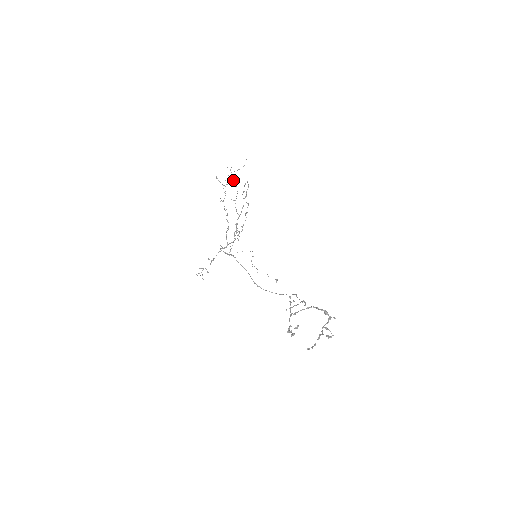
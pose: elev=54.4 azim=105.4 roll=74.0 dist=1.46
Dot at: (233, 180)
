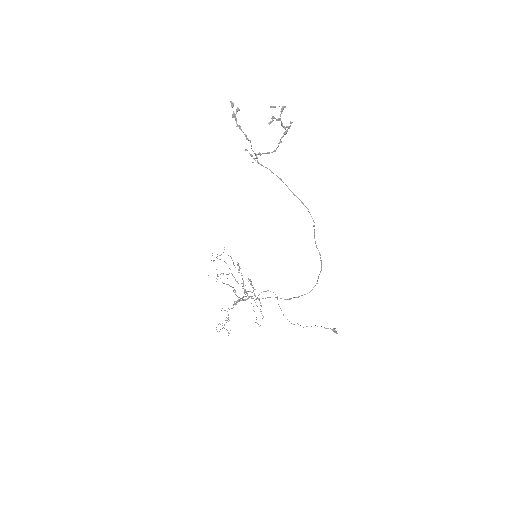
Dot at: occluded
